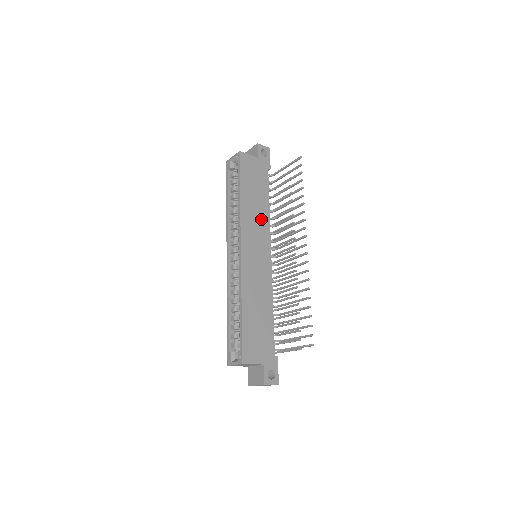
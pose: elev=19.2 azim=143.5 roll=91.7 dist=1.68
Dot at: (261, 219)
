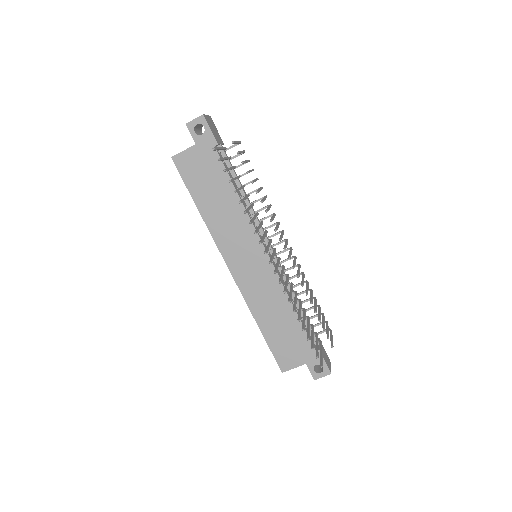
Dot at: (236, 220)
